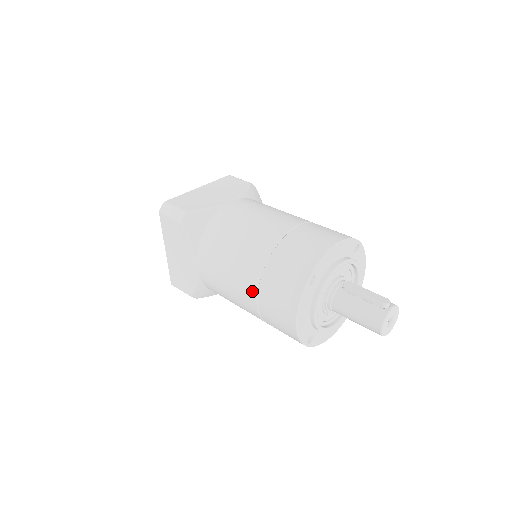
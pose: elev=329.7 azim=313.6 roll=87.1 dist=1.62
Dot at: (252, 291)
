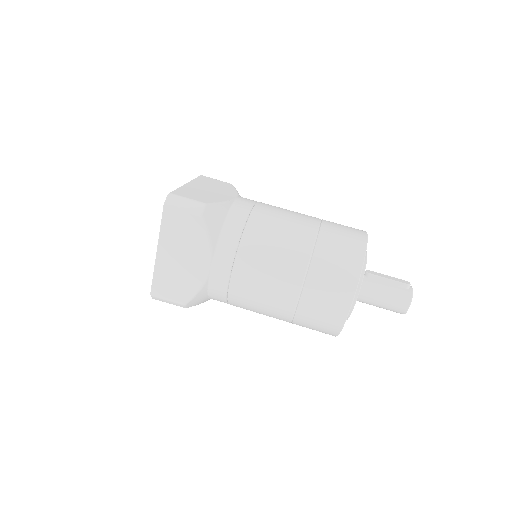
Dot at: (296, 284)
